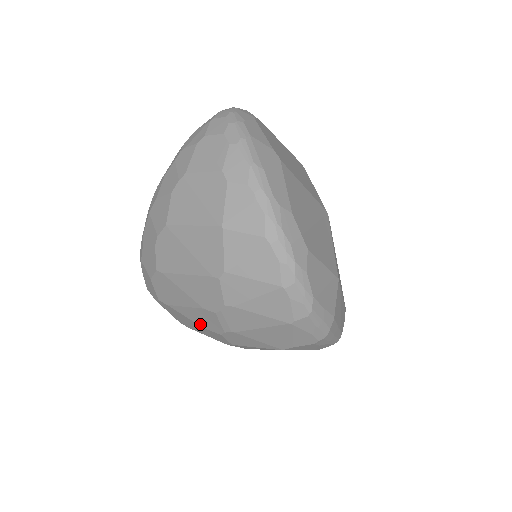
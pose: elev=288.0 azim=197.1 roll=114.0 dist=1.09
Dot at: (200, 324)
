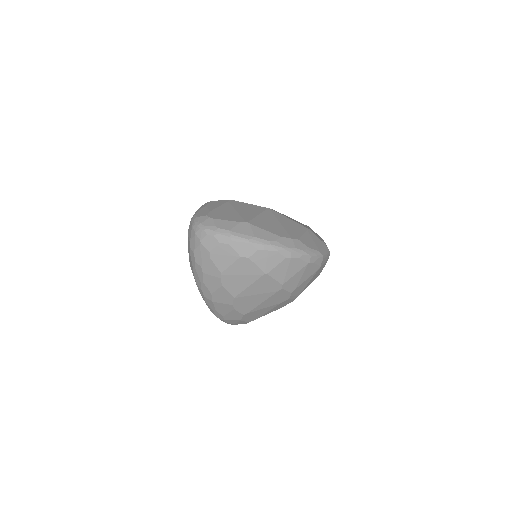
Dot at: (279, 308)
